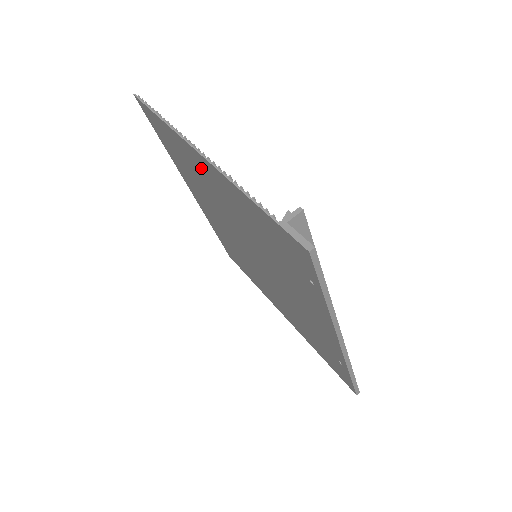
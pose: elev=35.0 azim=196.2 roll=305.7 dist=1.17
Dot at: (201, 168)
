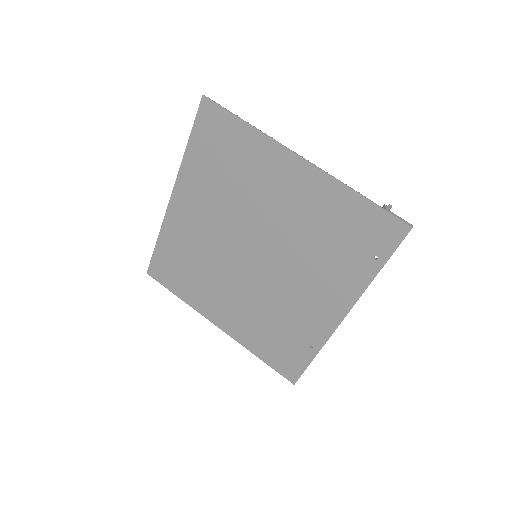
Dot at: (275, 169)
